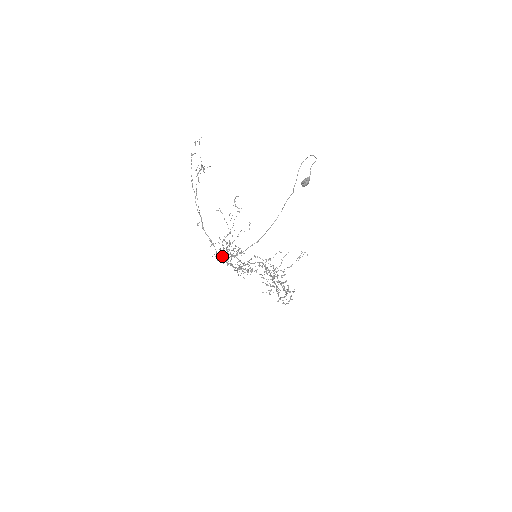
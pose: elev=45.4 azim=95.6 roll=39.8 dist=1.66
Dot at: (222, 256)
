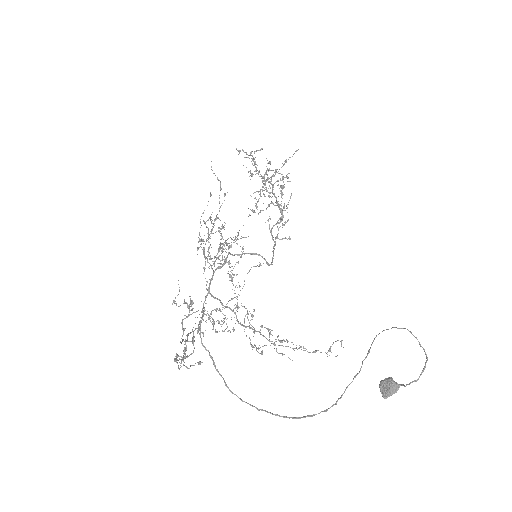
Dot at: (213, 325)
